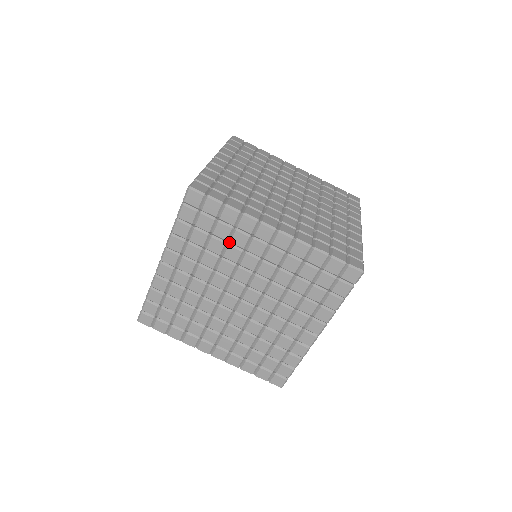
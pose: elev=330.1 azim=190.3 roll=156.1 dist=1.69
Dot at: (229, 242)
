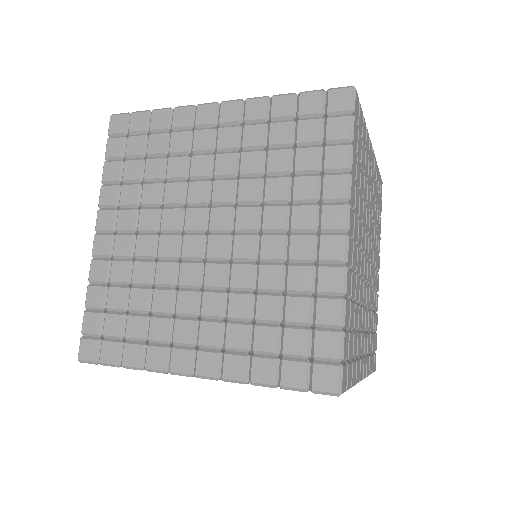
Dot at: occluded
